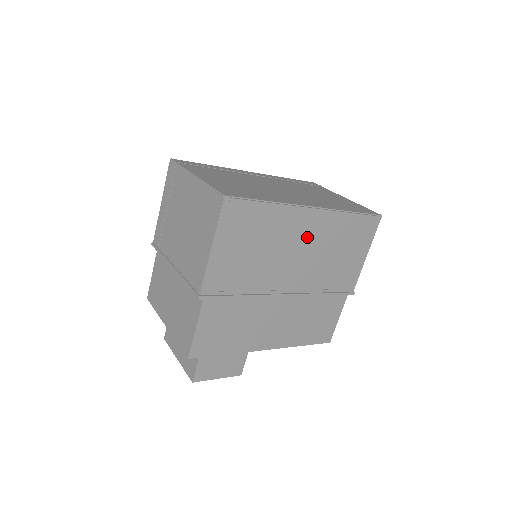
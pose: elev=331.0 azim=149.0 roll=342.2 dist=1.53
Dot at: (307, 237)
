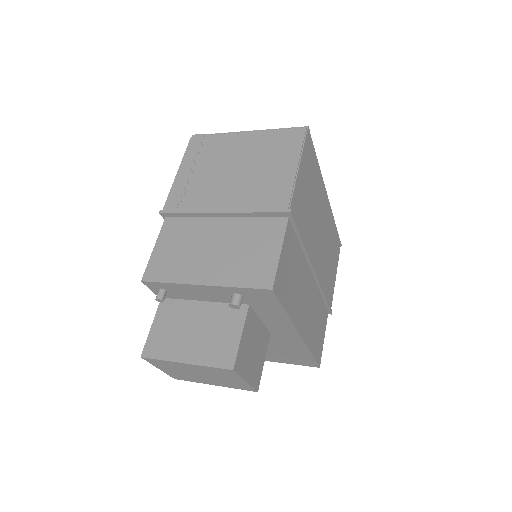
Dot at: (323, 220)
